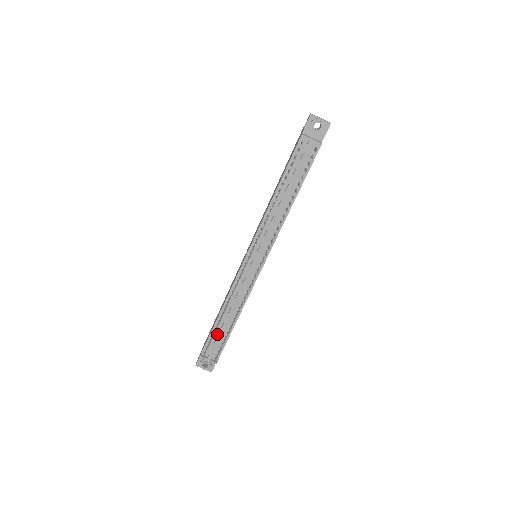
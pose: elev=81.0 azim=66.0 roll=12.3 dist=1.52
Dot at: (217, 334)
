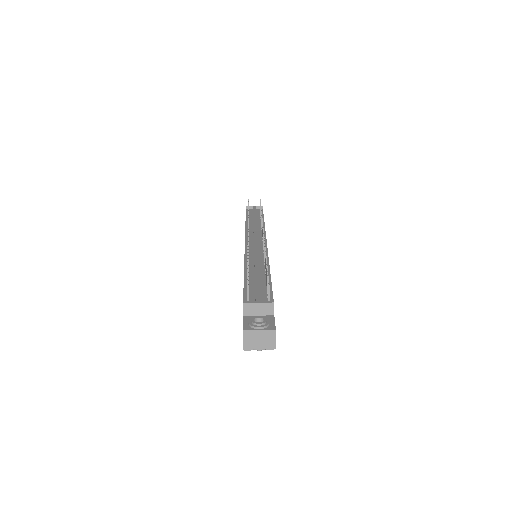
Dot at: (253, 285)
